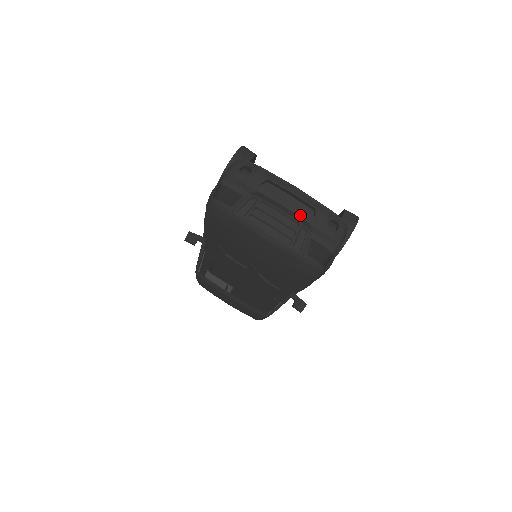
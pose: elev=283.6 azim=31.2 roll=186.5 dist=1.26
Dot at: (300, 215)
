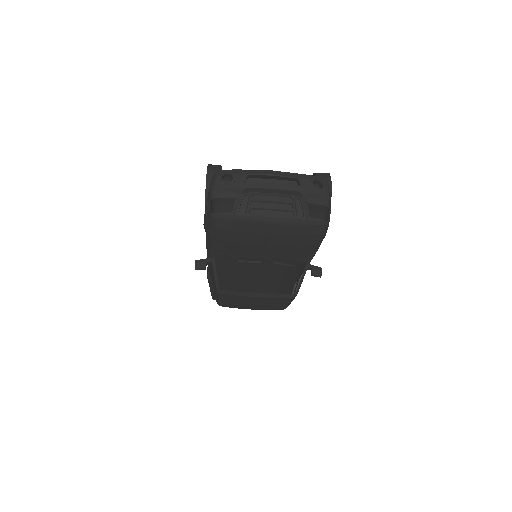
Dot at: (289, 189)
